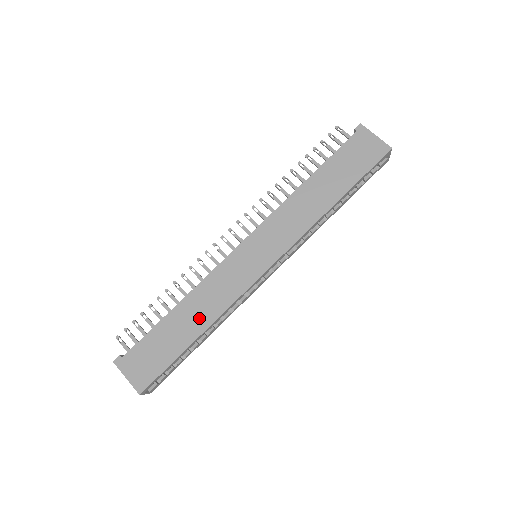
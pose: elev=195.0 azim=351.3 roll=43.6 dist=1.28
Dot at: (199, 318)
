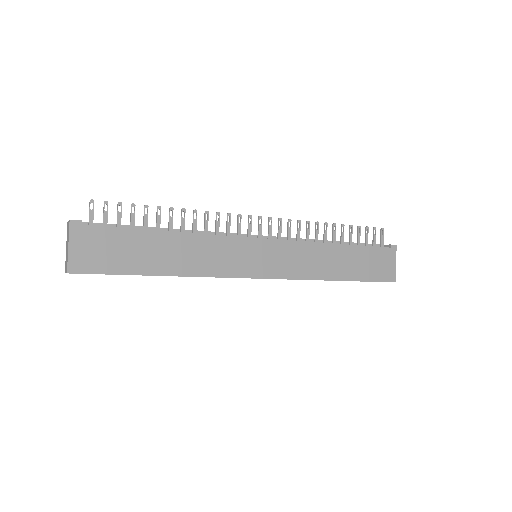
Dot at: (178, 261)
